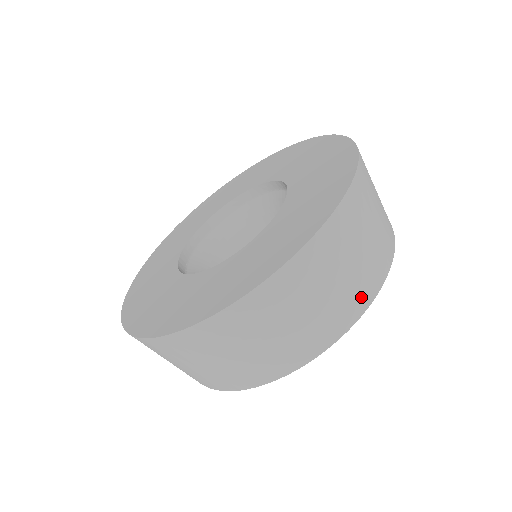
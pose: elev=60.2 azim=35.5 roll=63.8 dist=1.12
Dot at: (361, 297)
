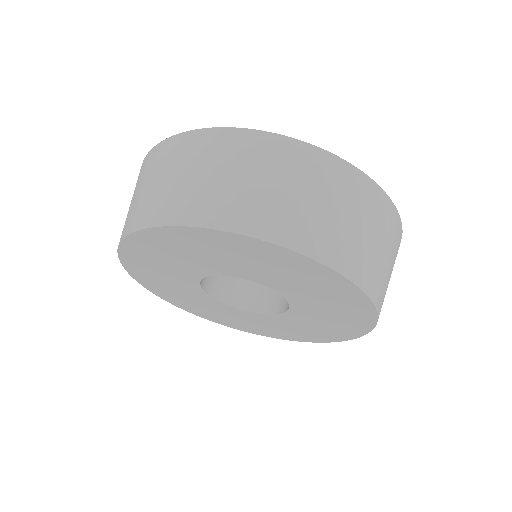
Dot at: (382, 304)
